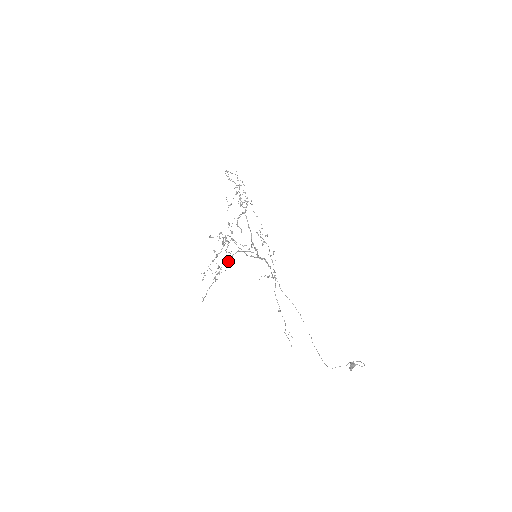
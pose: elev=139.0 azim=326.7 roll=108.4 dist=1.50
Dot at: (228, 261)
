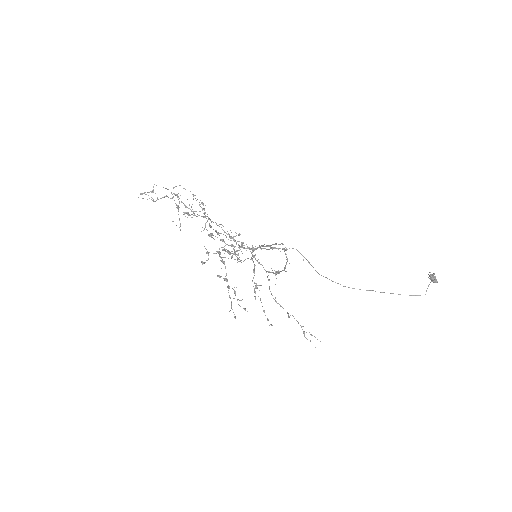
Dot at: occluded
